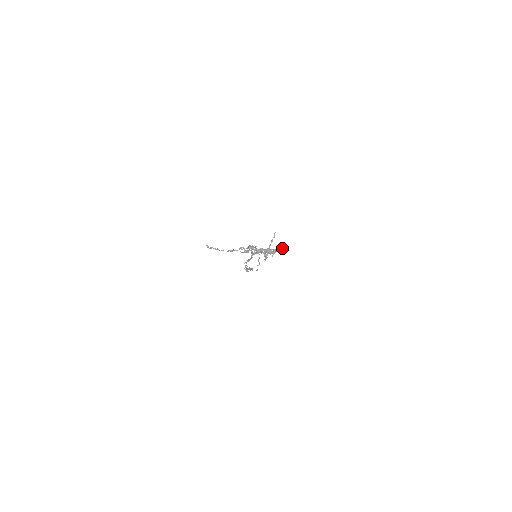
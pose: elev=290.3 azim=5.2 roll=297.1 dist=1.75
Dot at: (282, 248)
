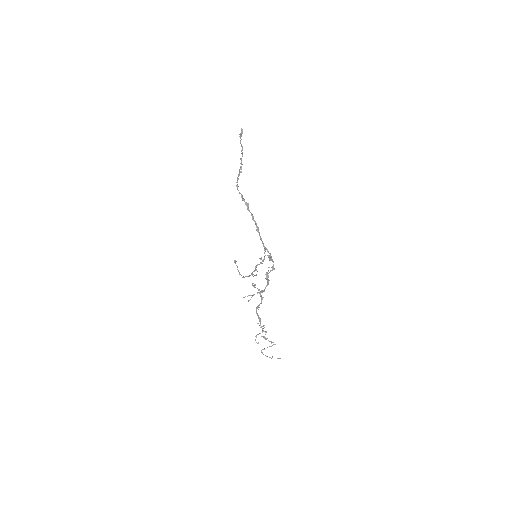
Dot at: (272, 342)
